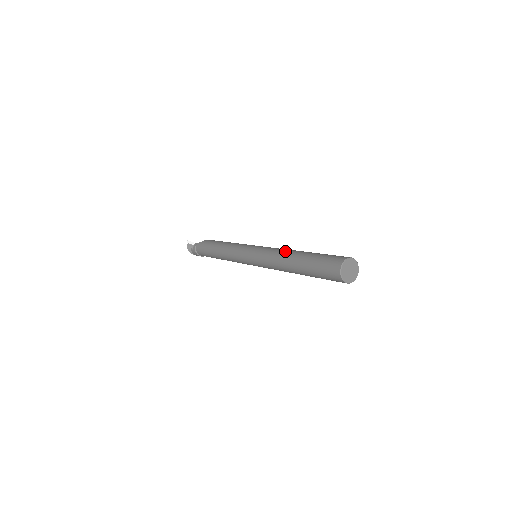
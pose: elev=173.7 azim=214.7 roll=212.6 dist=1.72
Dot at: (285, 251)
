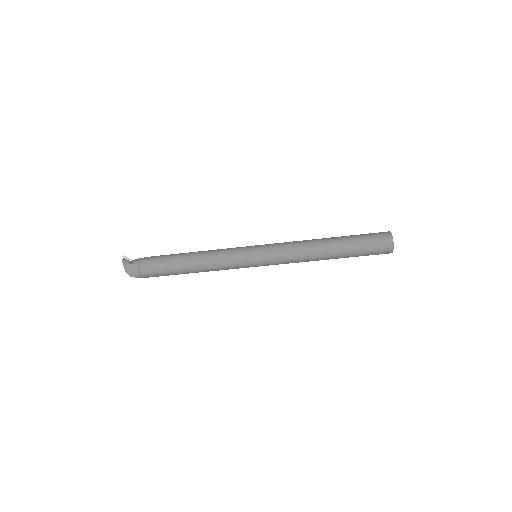
Dot at: occluded
